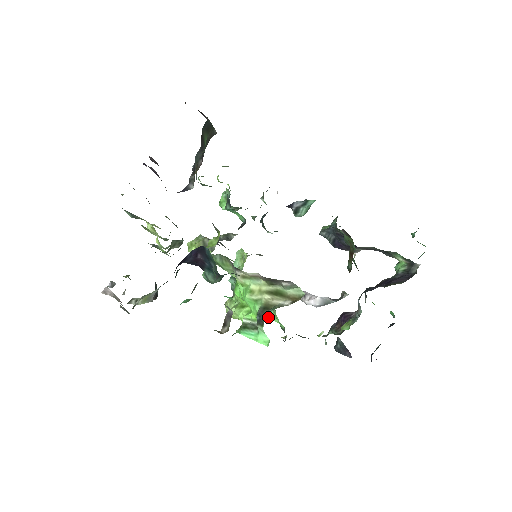
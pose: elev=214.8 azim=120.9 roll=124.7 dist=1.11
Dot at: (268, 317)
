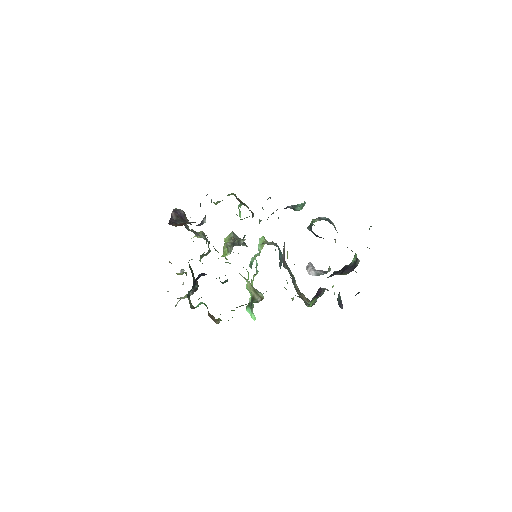
Dot at: occluded
